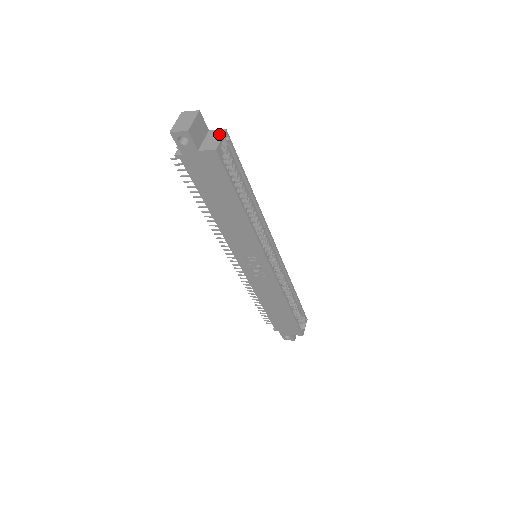
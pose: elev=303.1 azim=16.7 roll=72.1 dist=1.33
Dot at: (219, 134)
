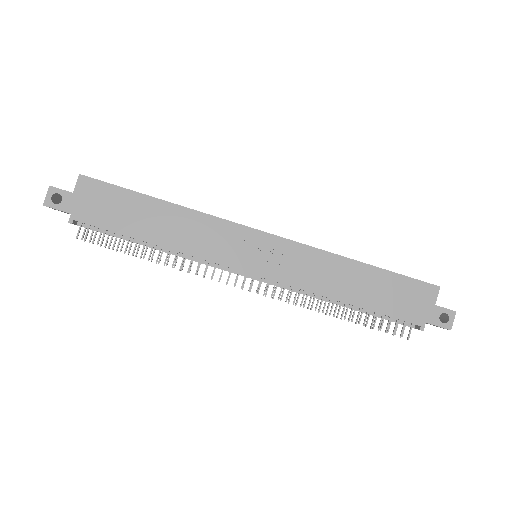
Dot at: occluded
